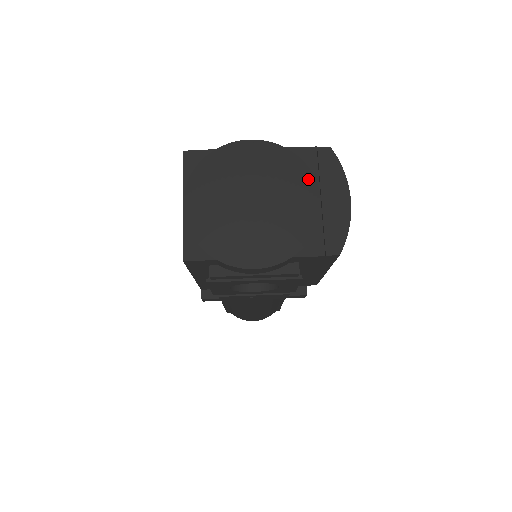
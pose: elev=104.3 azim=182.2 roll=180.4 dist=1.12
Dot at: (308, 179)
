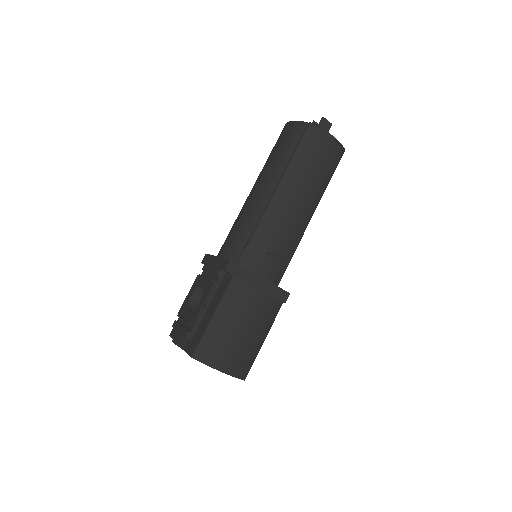
Dot at: occluded
